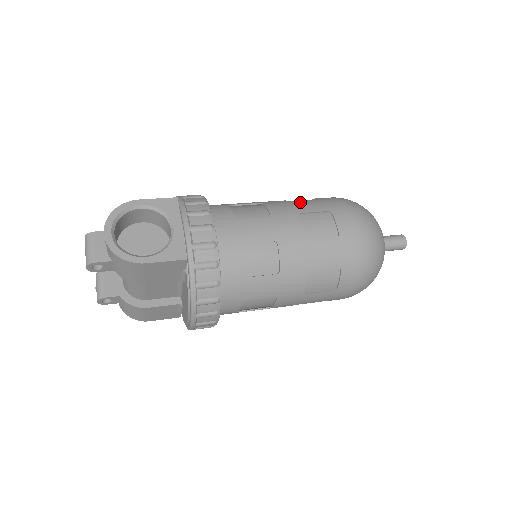
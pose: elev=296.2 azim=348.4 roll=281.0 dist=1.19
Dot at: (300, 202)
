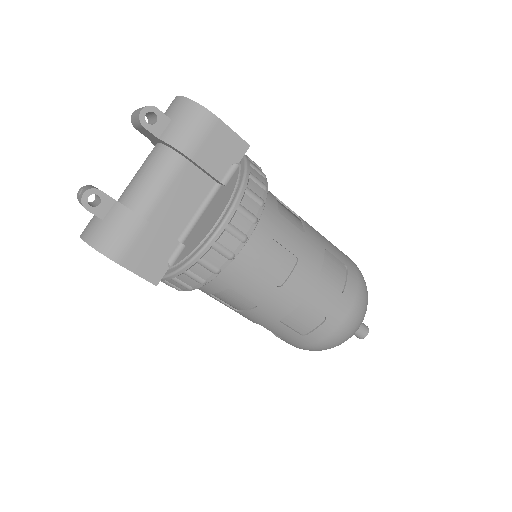
Dot at: occluded
